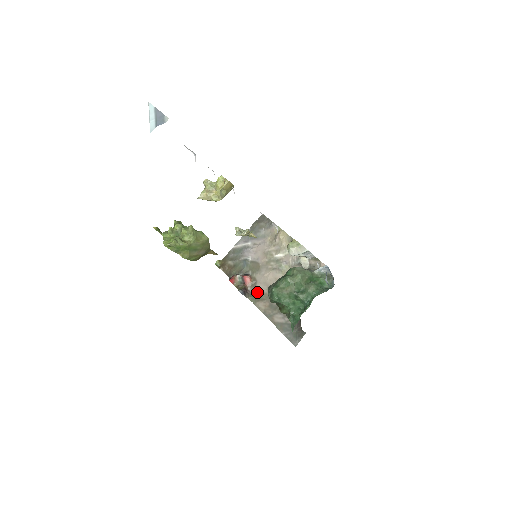
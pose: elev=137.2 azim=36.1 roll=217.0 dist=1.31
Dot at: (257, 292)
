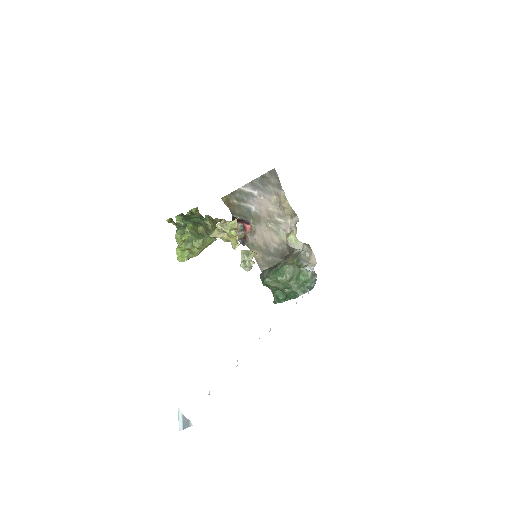
Dot at: (254, 241)
